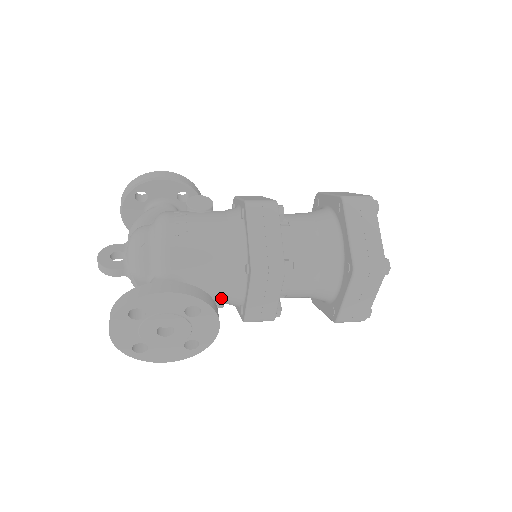
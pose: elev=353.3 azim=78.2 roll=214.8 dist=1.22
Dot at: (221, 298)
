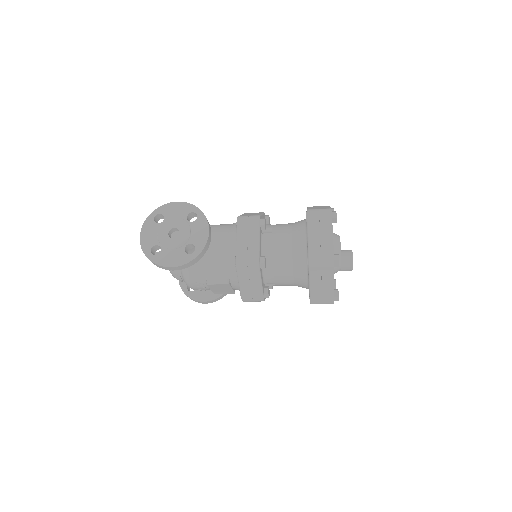
Dot at: (221, 253)
